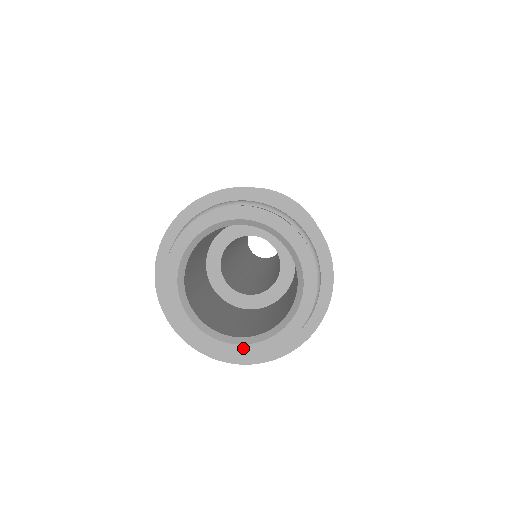
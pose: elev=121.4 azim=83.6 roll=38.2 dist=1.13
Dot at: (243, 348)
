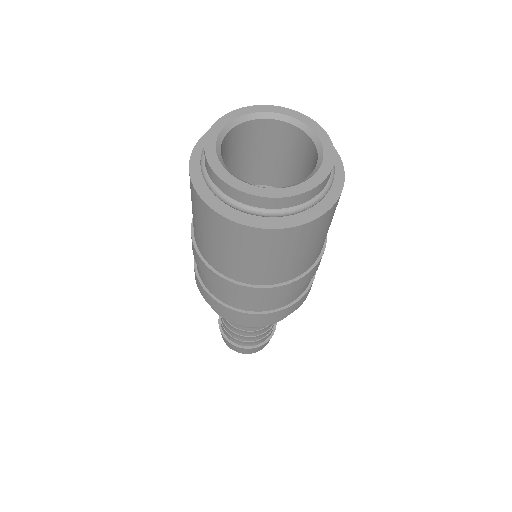
Dot at: (282, 191)
